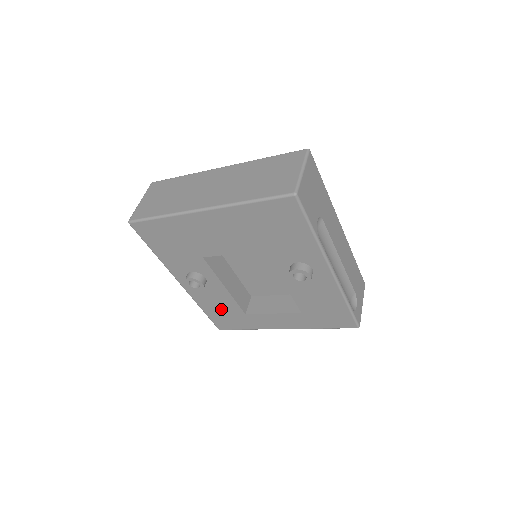
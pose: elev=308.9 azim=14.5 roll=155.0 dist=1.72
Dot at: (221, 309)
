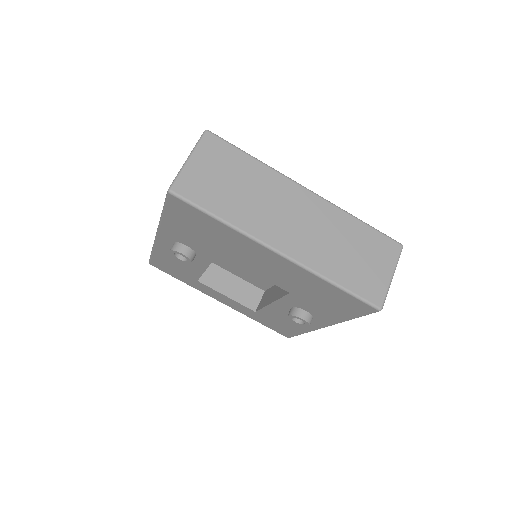
Dot at: (176, 265)
